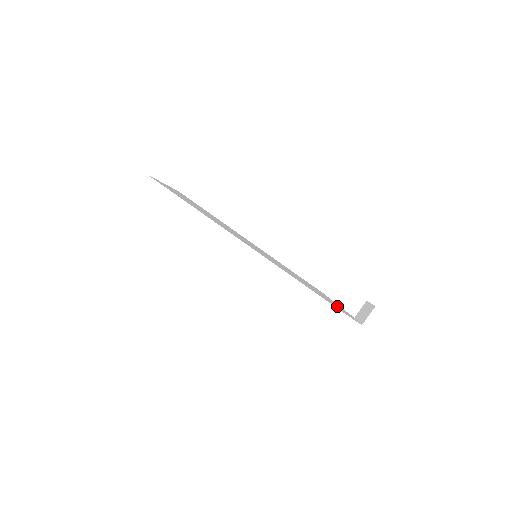
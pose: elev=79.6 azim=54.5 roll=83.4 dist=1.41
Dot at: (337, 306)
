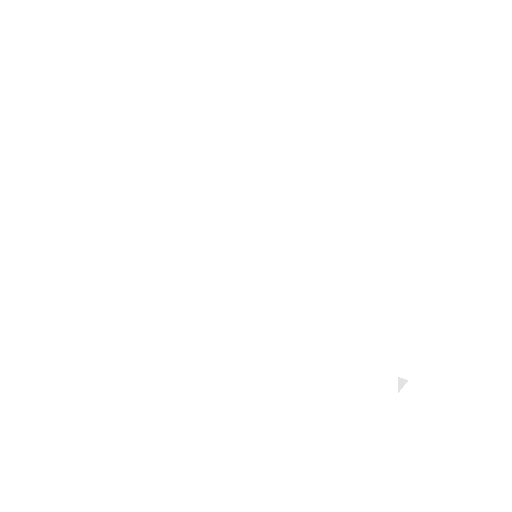
Dot at: occluded
